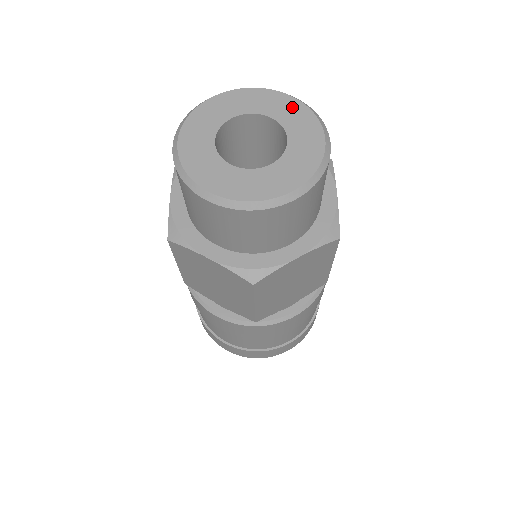
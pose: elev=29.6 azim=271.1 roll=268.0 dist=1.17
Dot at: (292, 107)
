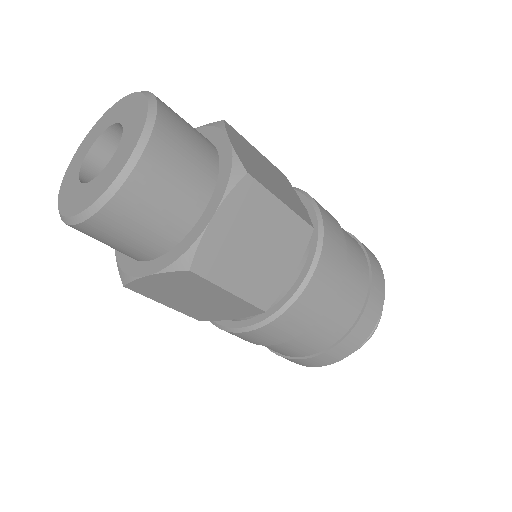
Dot at: (139, 118)
